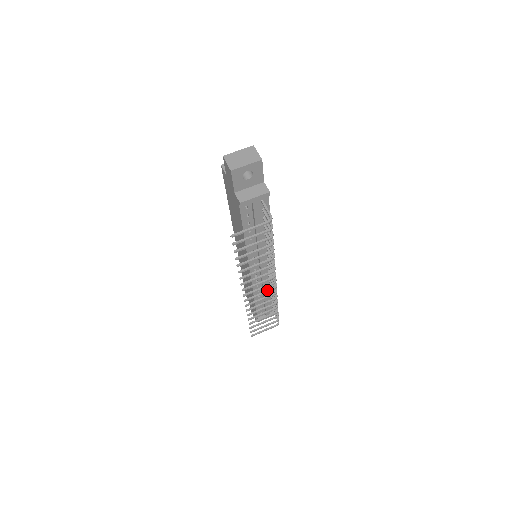
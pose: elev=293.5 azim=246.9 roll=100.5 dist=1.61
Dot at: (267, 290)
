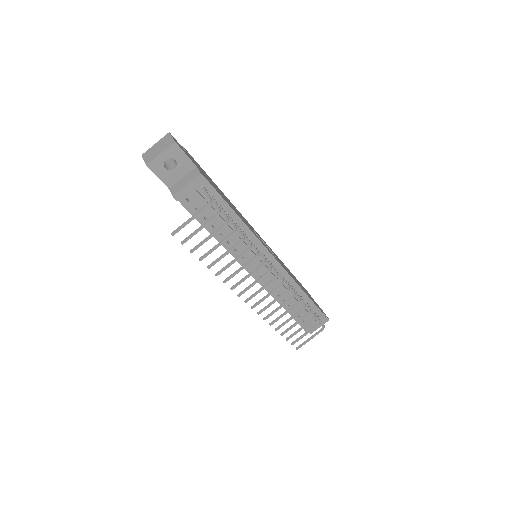
Dot at: (273, 289)
